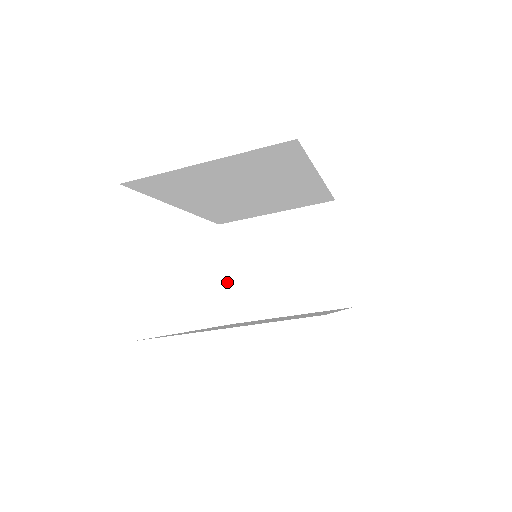
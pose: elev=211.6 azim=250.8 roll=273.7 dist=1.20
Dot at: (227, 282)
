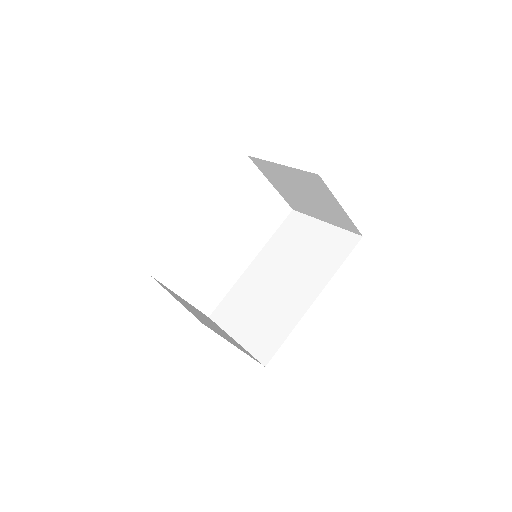
Dot at: (276, 189)
